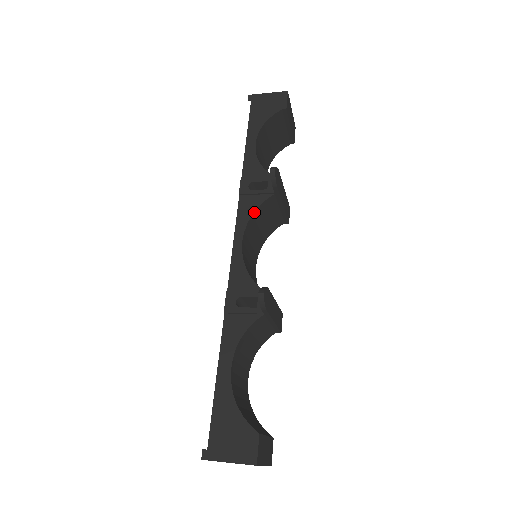
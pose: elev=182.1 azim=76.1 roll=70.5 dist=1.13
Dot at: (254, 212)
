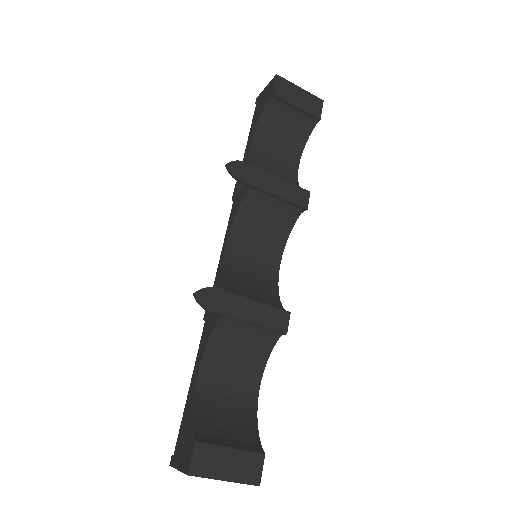
Dot at: (237, 213)
